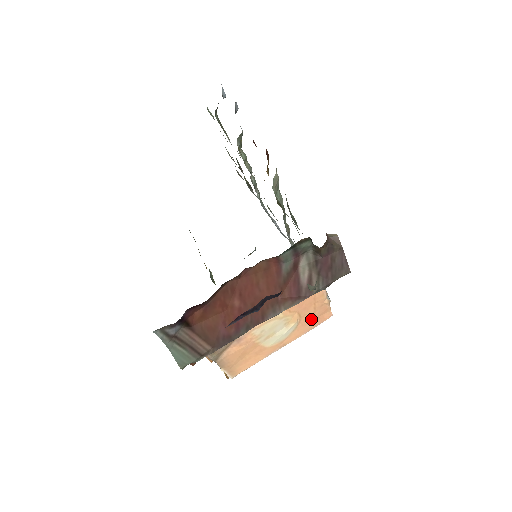
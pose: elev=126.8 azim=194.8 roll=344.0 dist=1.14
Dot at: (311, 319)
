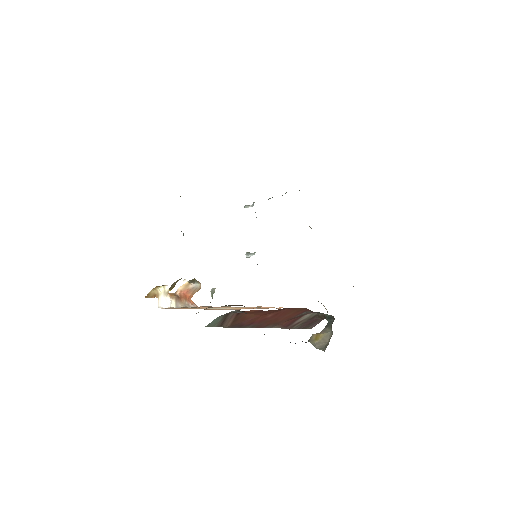
Dot at: occluded
